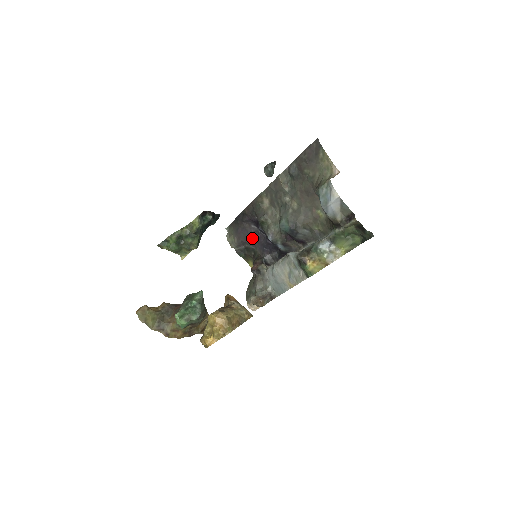
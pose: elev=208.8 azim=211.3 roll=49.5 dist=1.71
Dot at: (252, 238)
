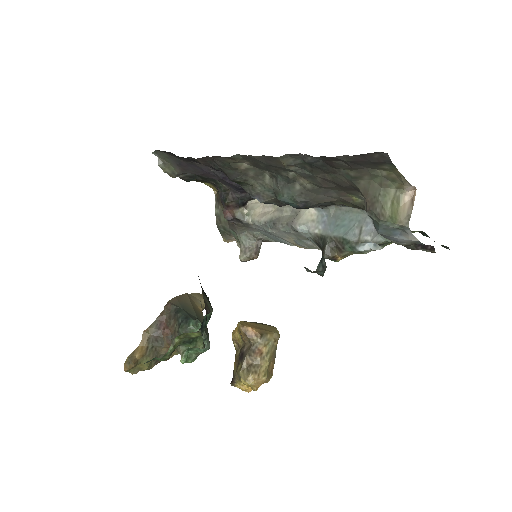
Dot at: (211, 175)
